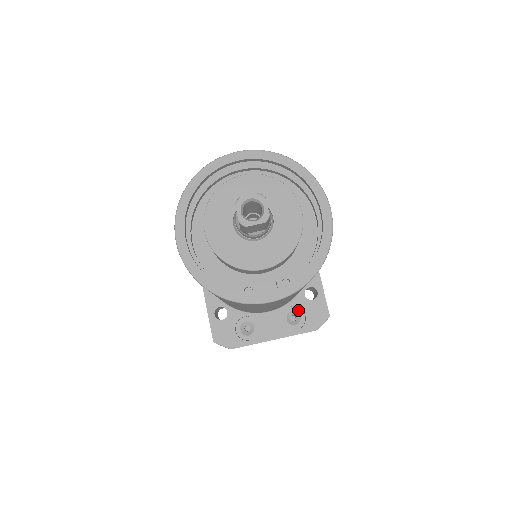
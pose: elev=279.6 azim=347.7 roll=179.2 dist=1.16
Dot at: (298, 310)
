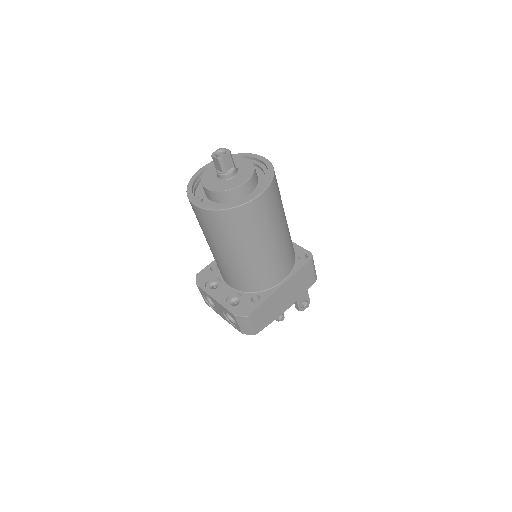
Dot at: (241, 300)
